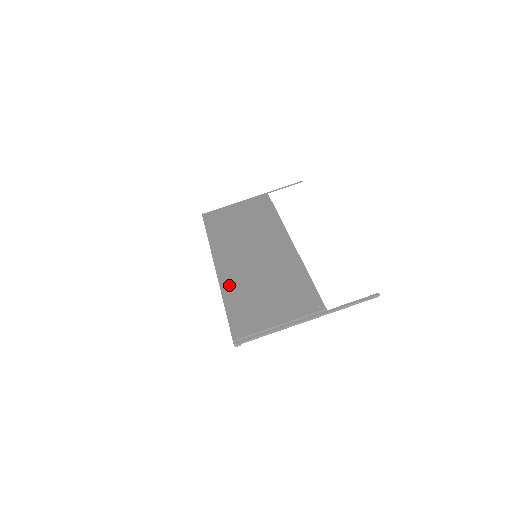
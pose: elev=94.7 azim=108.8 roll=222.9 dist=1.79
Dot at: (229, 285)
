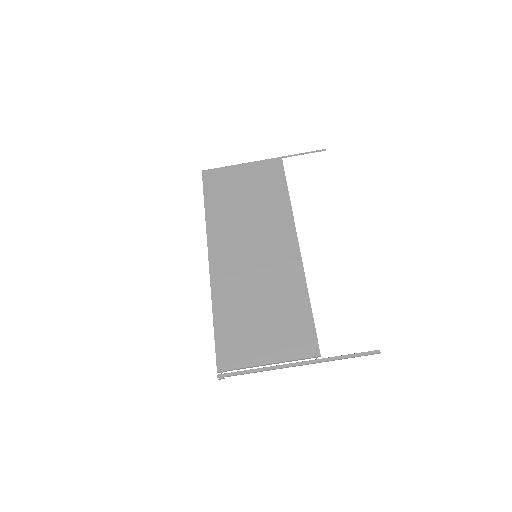
Dot at: (221, 292)
